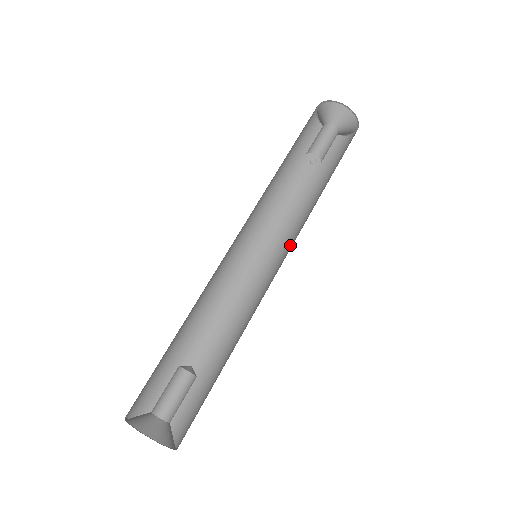
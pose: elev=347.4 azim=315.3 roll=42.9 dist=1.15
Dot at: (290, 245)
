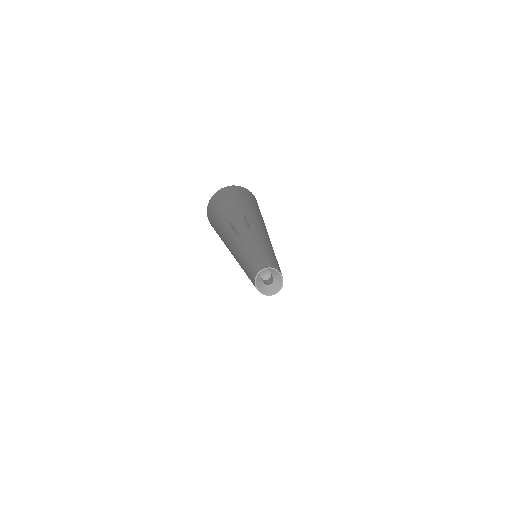
Dot at: occluded
